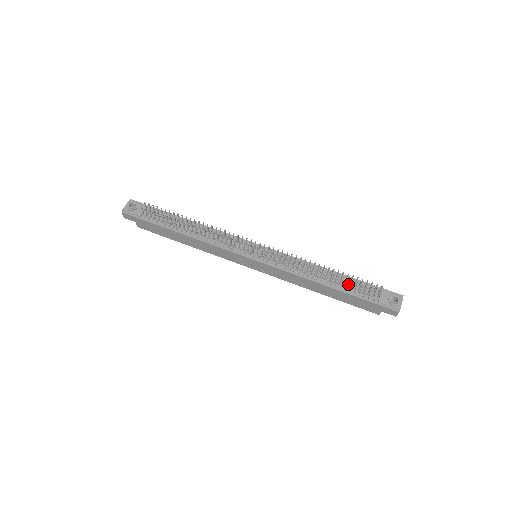
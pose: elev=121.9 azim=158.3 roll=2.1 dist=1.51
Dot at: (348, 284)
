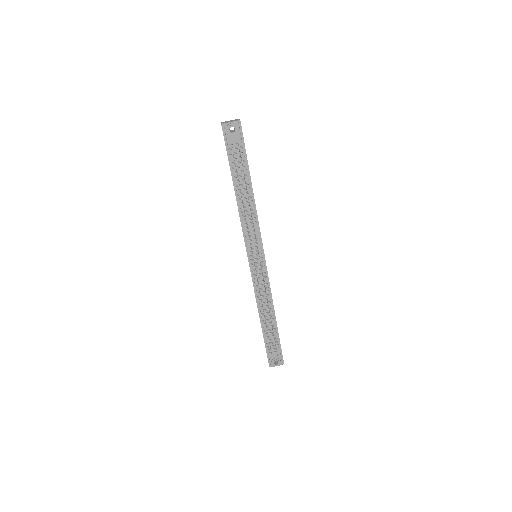
Dot at: (271, 330)
